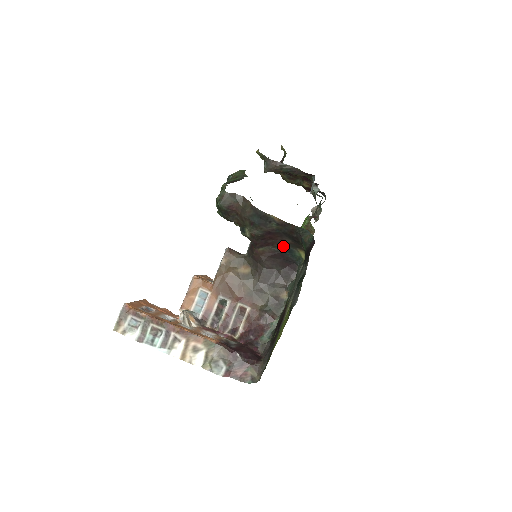
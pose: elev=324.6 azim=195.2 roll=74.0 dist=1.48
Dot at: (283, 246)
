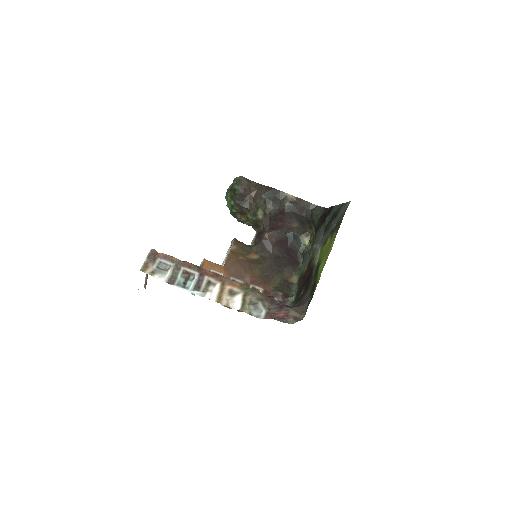
Dot at: (290, 232)
